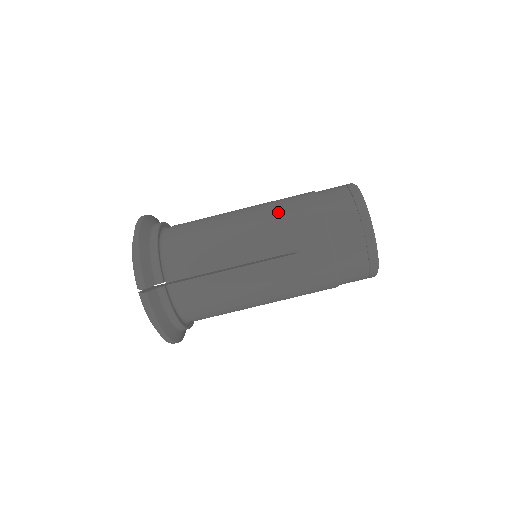
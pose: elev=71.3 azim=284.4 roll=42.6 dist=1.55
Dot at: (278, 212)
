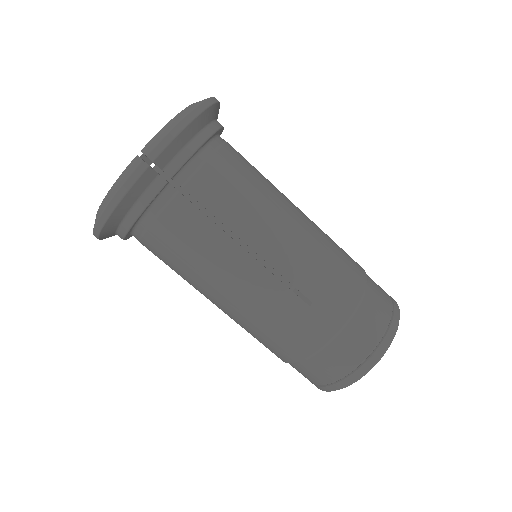
Dot at: (329, 250)
